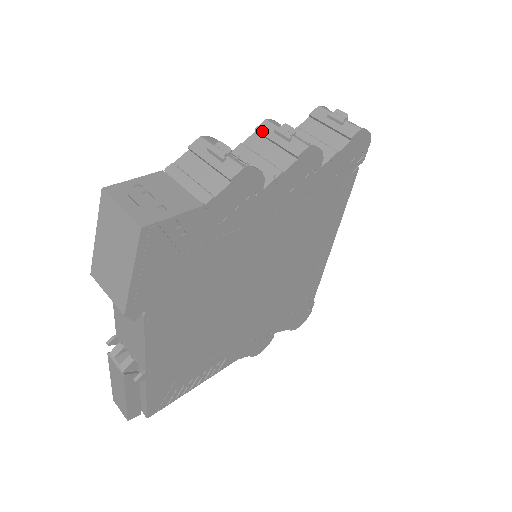
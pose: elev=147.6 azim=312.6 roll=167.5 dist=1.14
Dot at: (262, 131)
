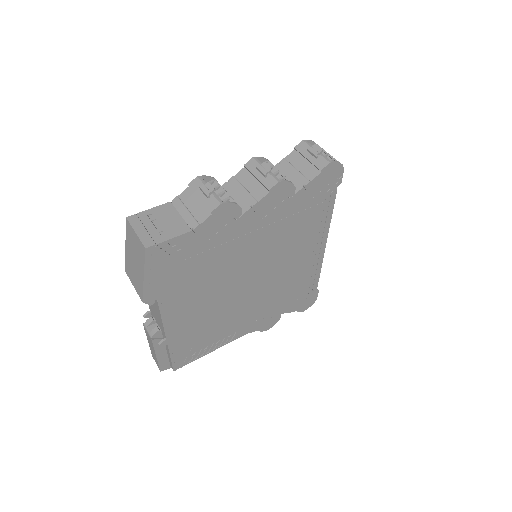
Dot at: (248, 167)
